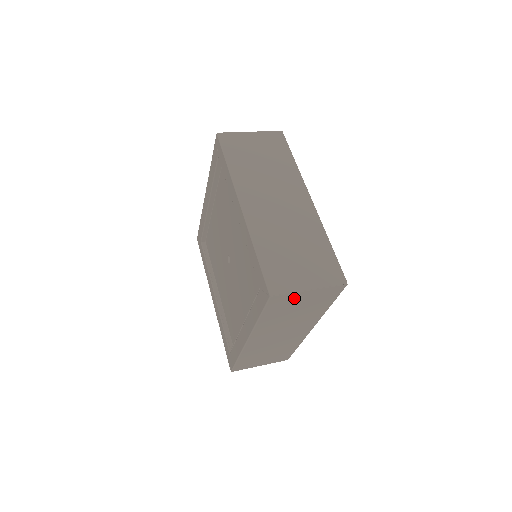
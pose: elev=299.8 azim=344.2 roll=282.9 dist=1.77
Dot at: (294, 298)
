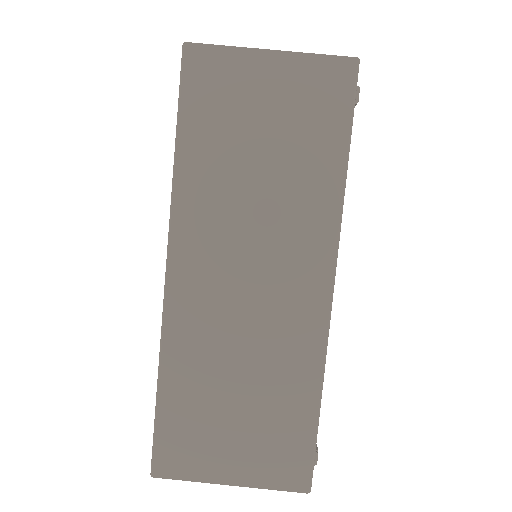
Dot at: (240, 76)
